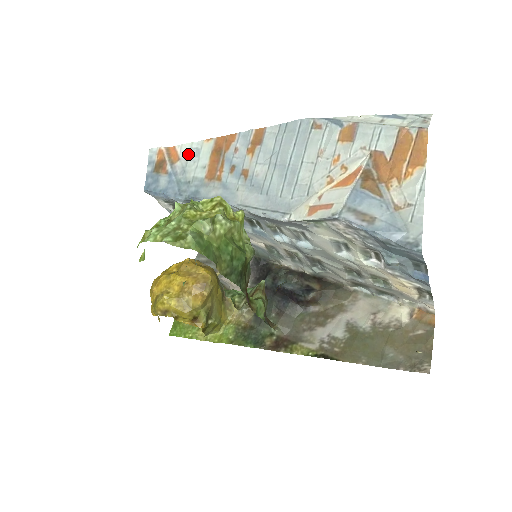
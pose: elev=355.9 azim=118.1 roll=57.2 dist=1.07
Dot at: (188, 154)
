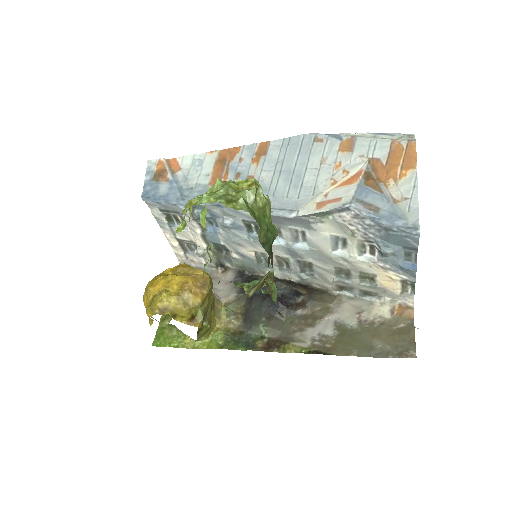
Dot at: (190, 164)
